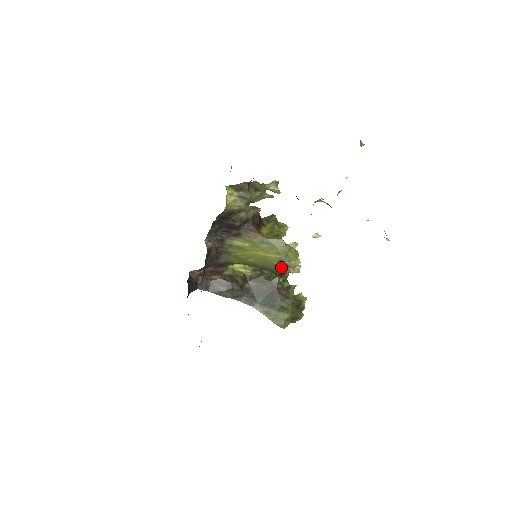
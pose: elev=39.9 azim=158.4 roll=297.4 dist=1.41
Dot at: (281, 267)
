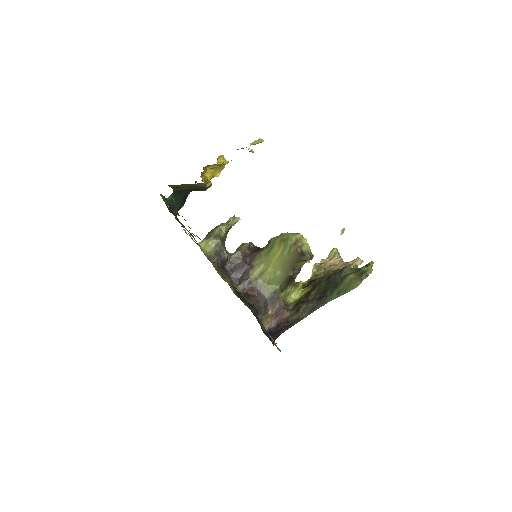
Dot at: (292, 250)
